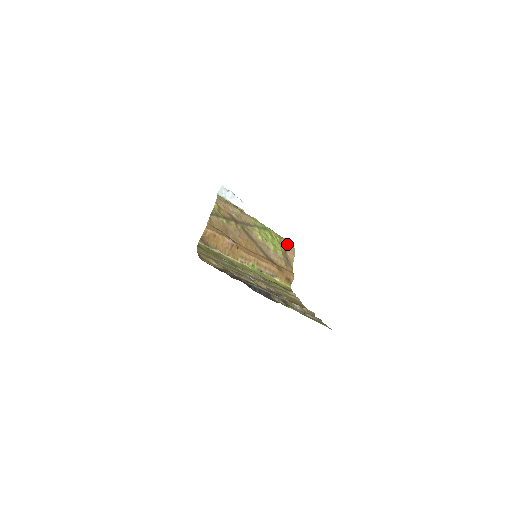
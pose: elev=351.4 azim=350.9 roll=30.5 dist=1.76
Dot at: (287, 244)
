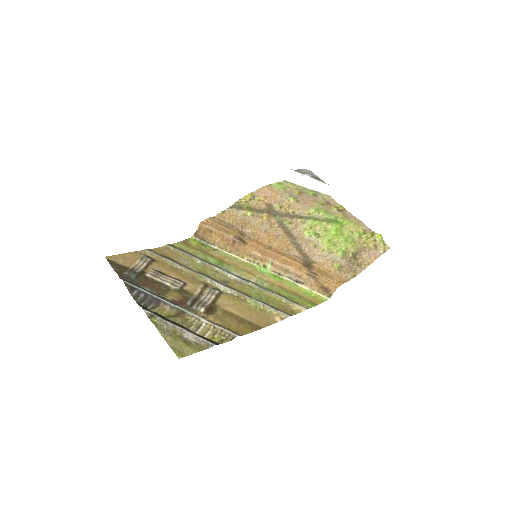
Dot at: (371, 242)
